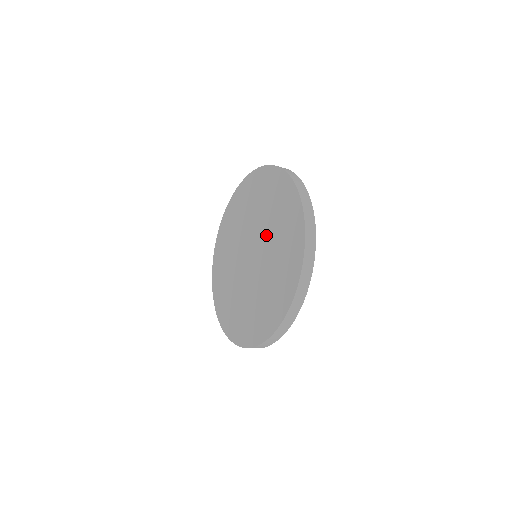
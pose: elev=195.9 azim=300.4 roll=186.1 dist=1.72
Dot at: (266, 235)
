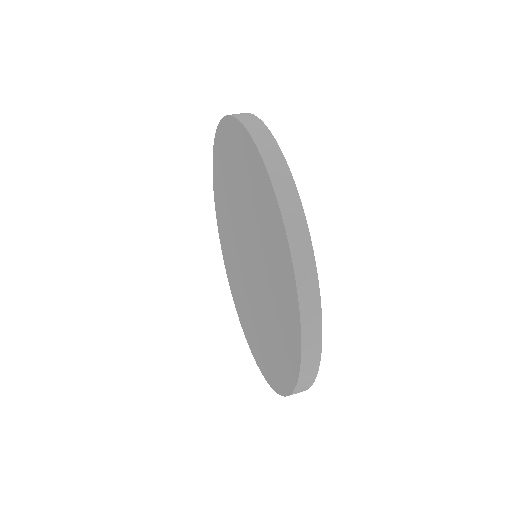
Dot at: (251, 230)
